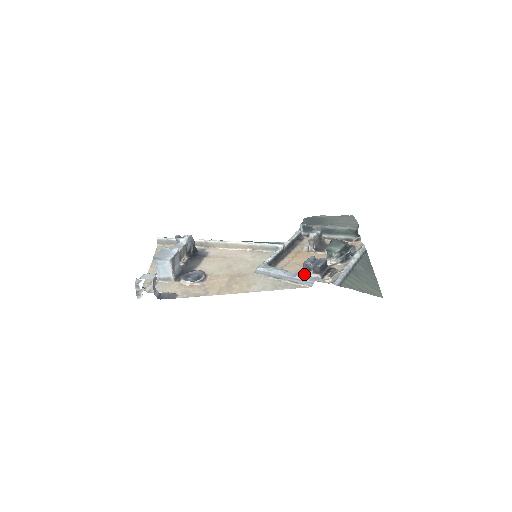
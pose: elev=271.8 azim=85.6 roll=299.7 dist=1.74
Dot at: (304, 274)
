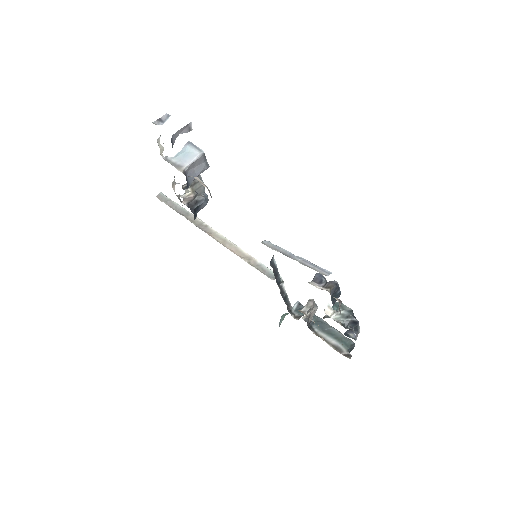
Dot at: (310, 282)
